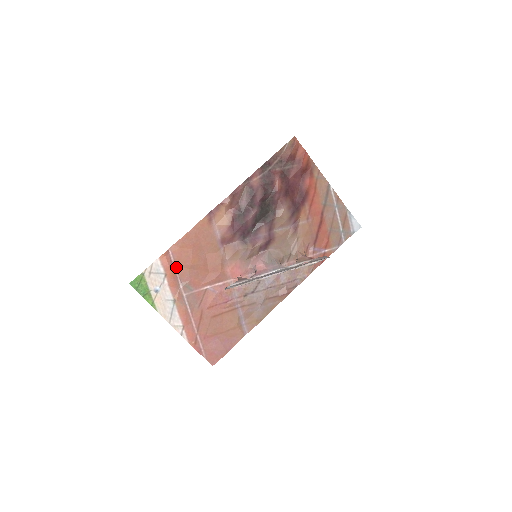
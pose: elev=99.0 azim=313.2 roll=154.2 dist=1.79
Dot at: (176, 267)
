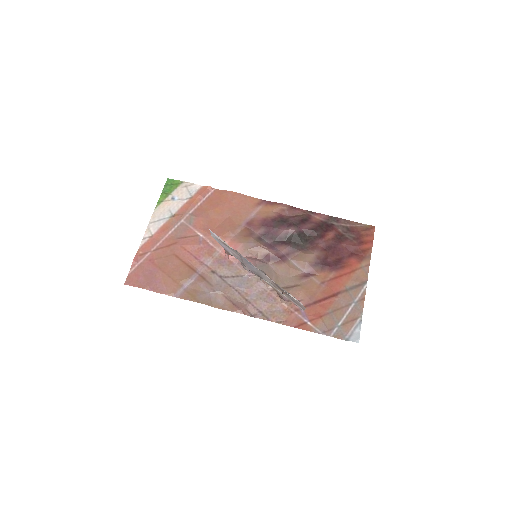
Dot at: (203, 202)
